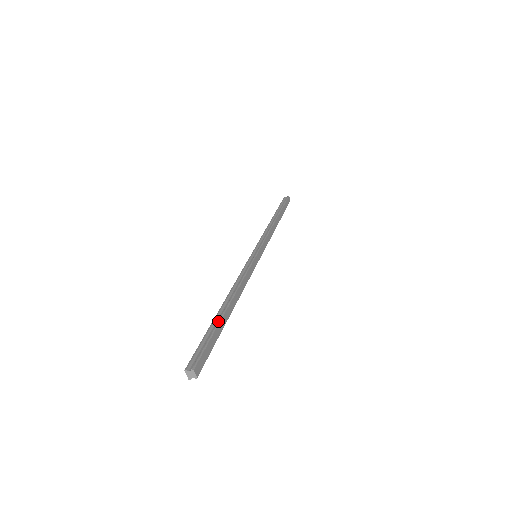
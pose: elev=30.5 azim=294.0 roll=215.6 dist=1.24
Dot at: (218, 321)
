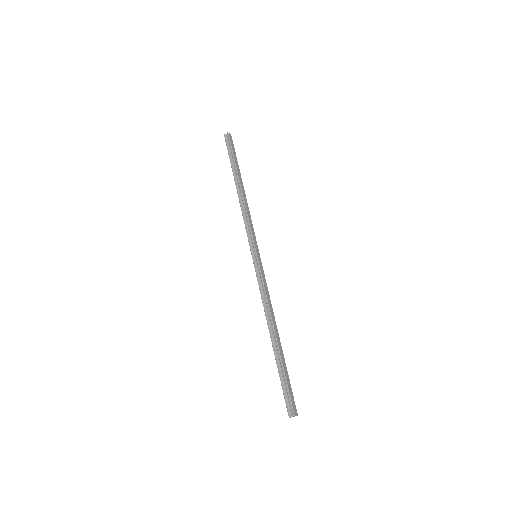
Dot at: (280, 361)
